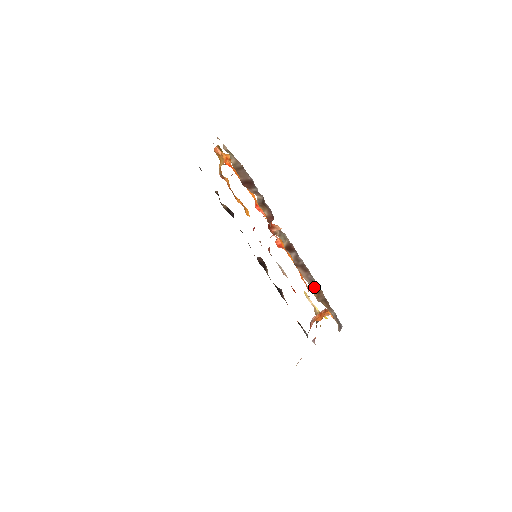
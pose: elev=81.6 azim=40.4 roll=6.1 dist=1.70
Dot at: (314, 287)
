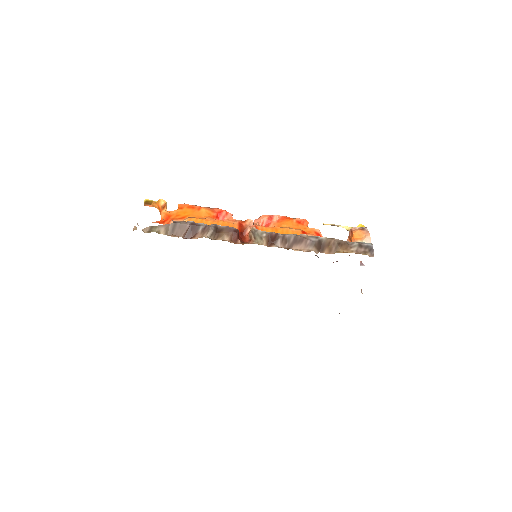
Dot at: (320, 245)
